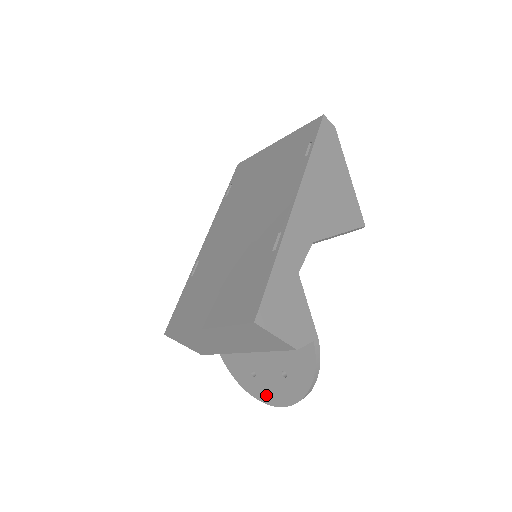
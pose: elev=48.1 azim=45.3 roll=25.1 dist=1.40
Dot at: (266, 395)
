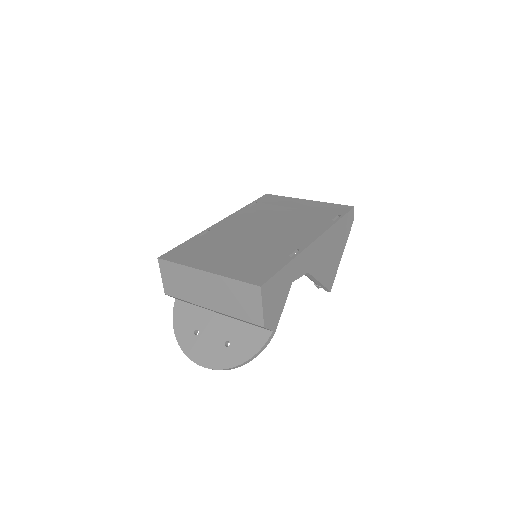
Dot at: (196, 353)
